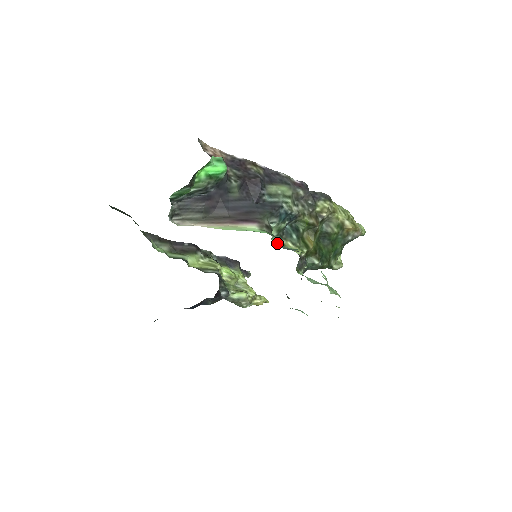
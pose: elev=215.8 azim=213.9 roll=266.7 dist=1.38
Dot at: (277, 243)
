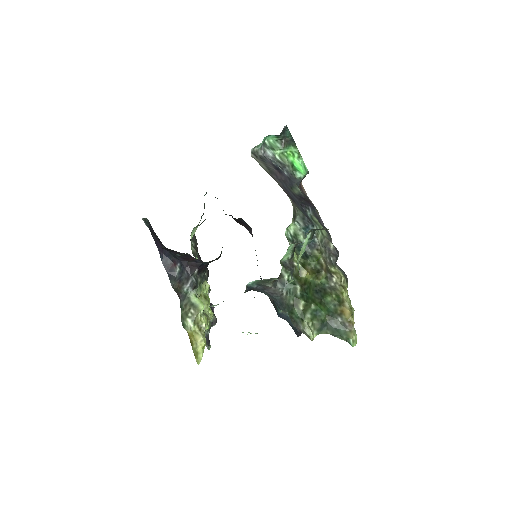
Dot at: (287, 238)
